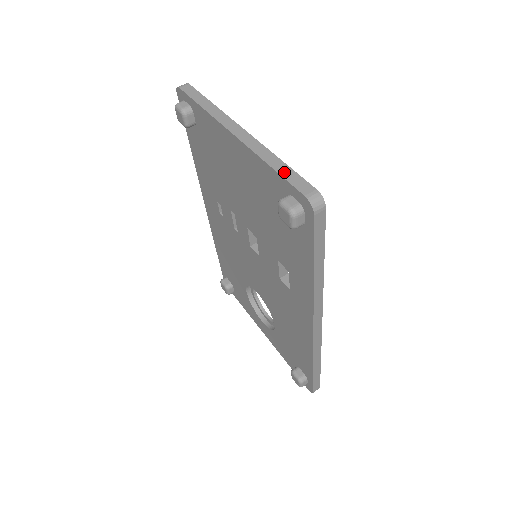
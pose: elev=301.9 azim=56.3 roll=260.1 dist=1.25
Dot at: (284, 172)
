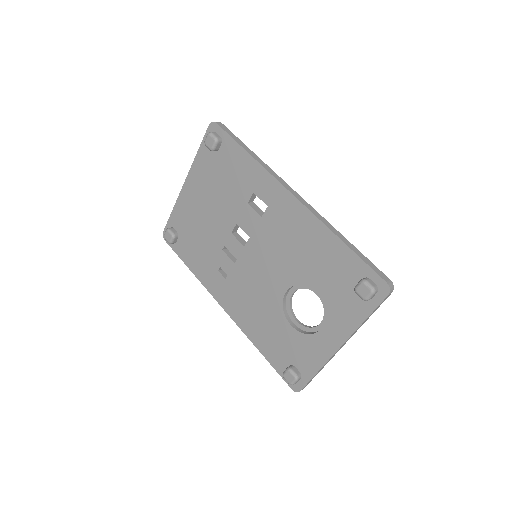
Dot at: (203, 144)
